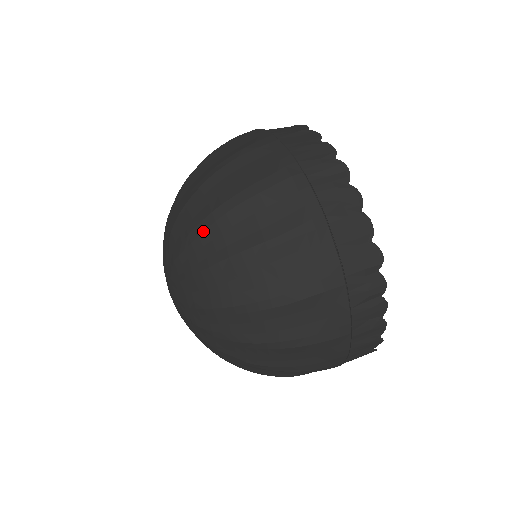
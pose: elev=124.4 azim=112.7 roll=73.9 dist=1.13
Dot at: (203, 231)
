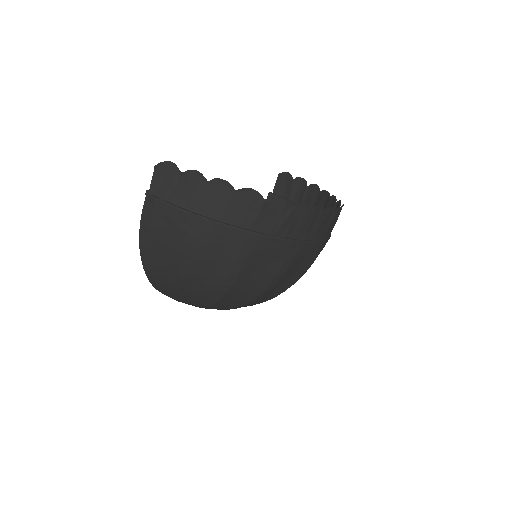
Dot at: occluded
